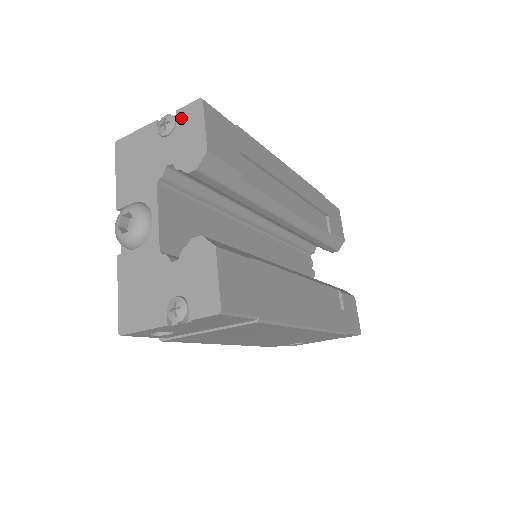
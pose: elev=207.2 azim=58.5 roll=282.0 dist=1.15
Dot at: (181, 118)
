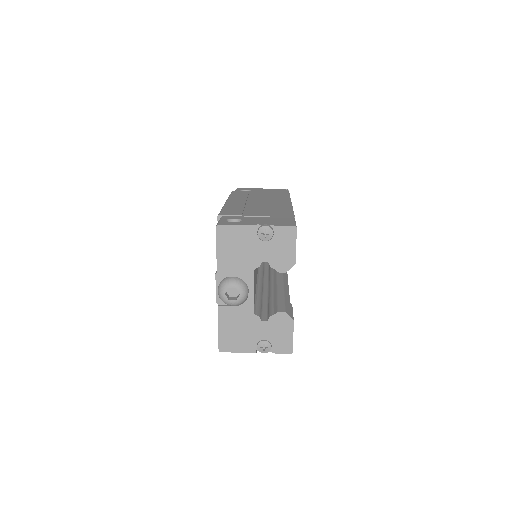
Dot at: (278, 233)
